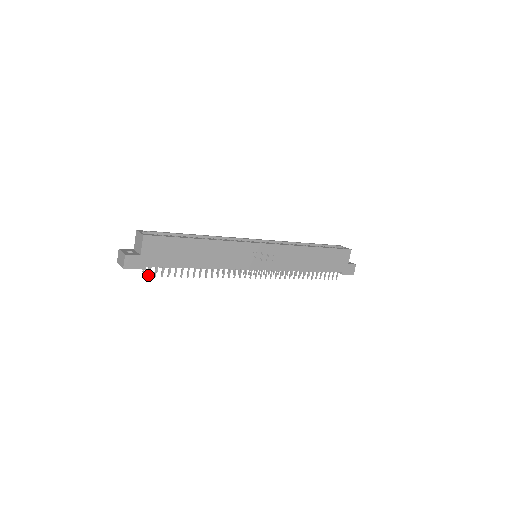
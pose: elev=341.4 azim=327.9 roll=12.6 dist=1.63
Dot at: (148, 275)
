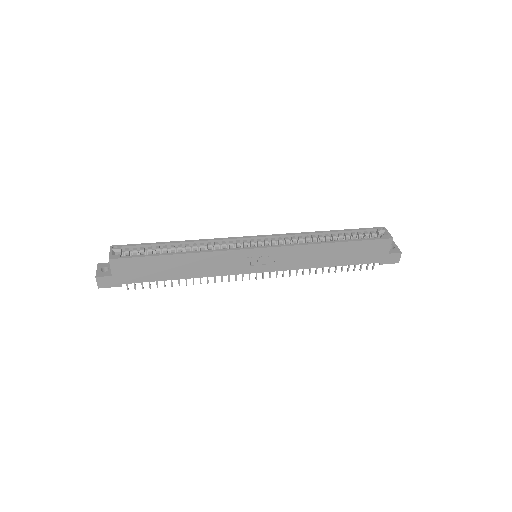
Dot at: (127, 289)
